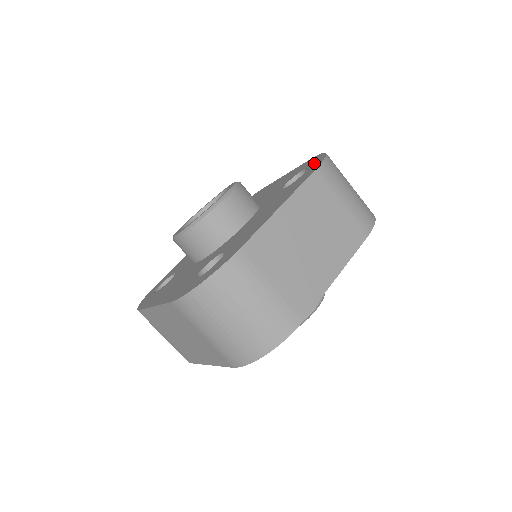
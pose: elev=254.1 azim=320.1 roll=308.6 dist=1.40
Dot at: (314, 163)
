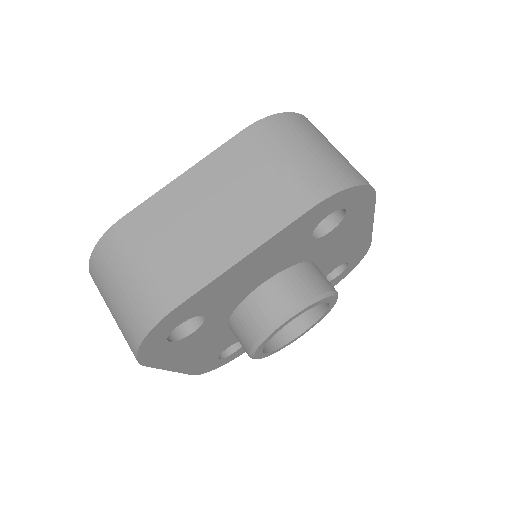
Dot at: occluded
